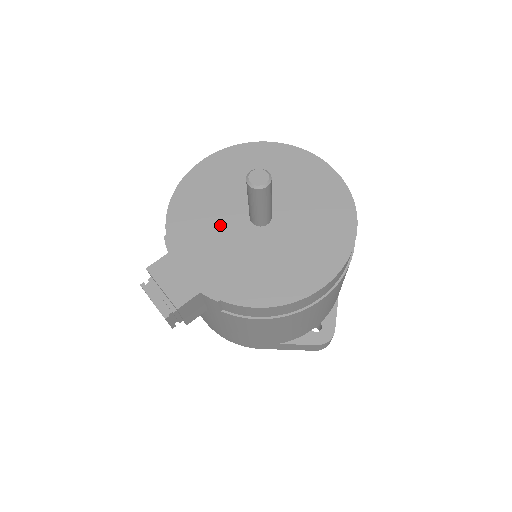
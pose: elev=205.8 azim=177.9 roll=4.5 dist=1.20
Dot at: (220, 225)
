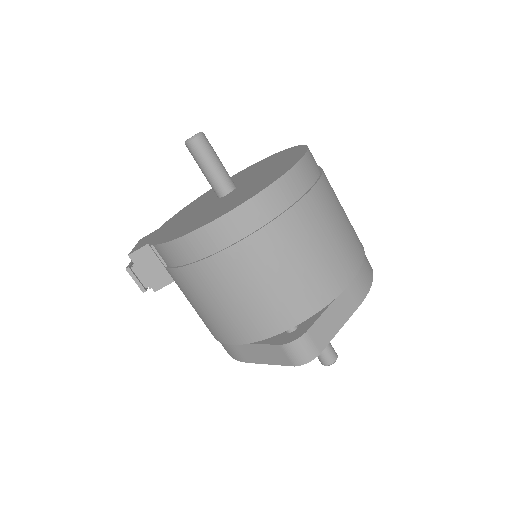
Dot at: (200, 205)
